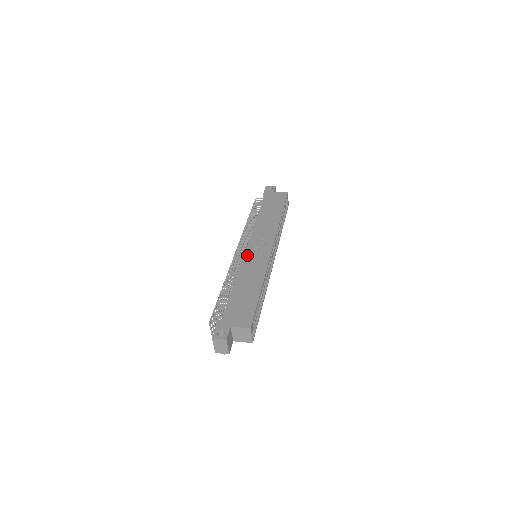
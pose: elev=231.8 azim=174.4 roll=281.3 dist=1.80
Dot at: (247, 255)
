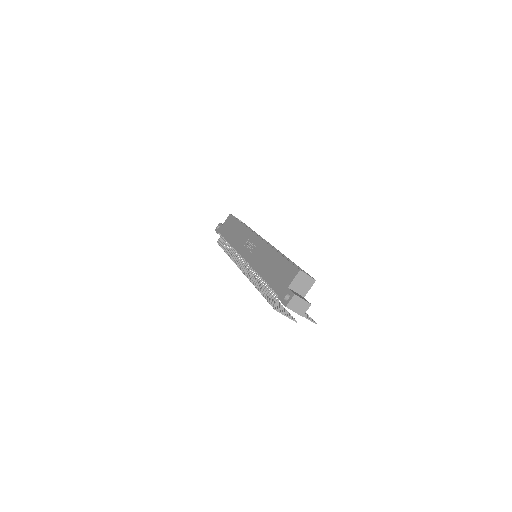
Dot at: (248, 258)
